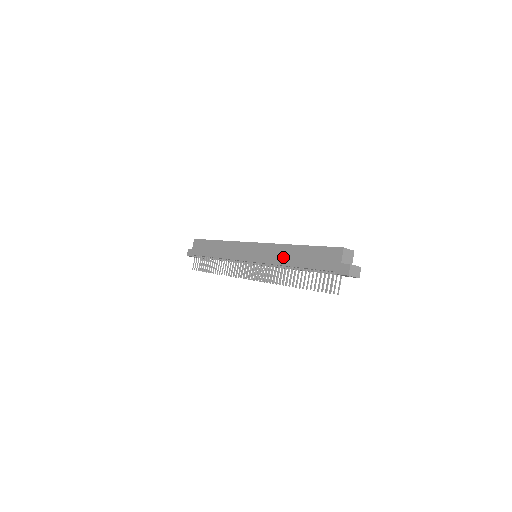
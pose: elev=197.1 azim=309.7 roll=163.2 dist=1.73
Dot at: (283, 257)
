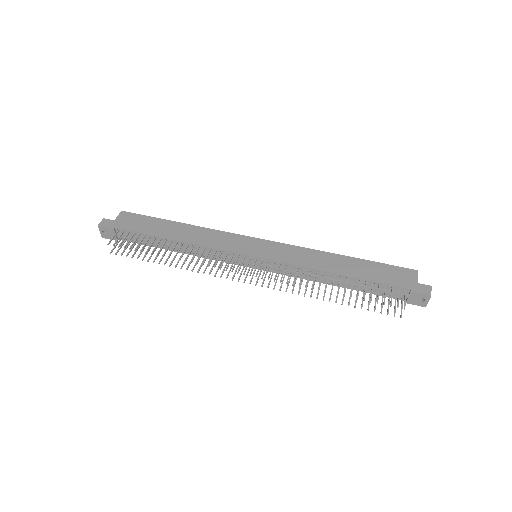
Dot at: (321, 262)
